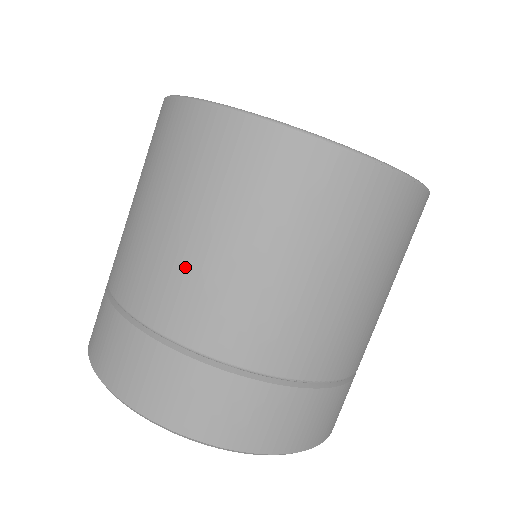
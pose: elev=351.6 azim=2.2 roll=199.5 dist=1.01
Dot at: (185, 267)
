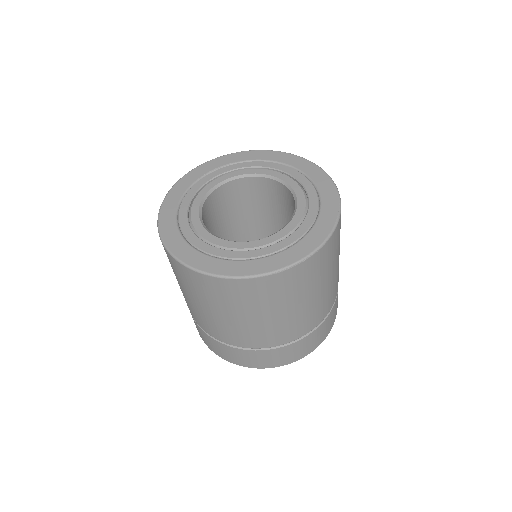
Dot at: (211, 320)
